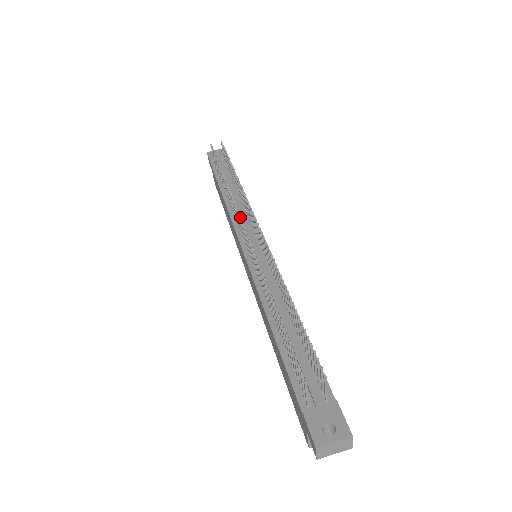
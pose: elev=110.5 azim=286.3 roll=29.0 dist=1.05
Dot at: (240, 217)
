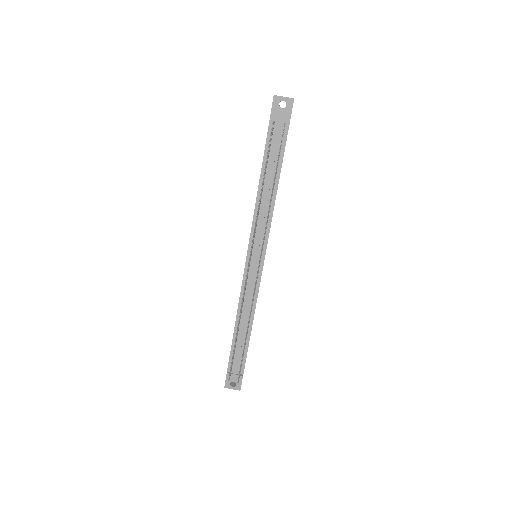
Dot at: occluded
